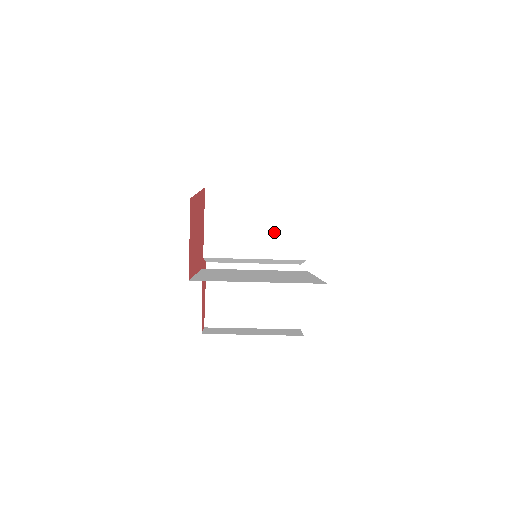
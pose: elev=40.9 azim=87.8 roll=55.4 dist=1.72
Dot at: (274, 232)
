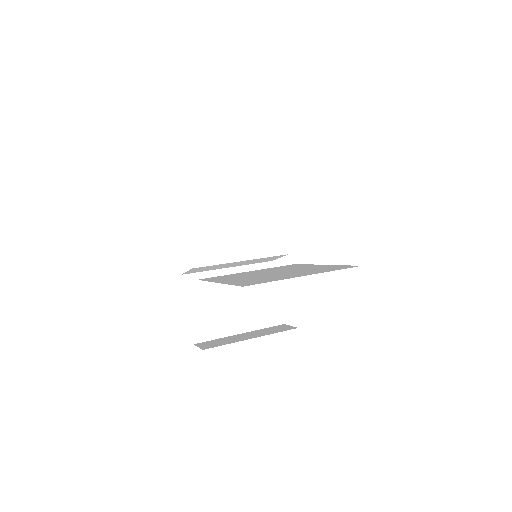
Dot at: (256, 231)
